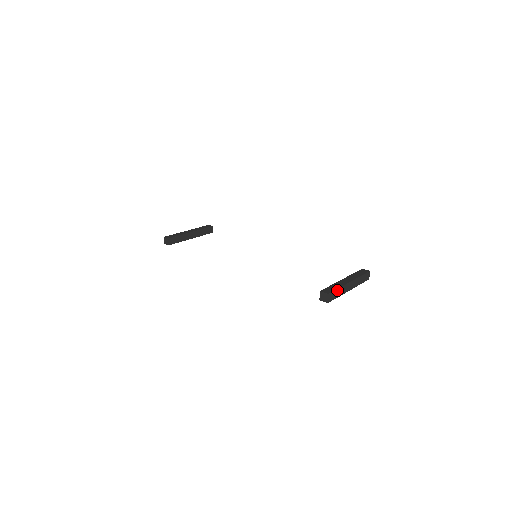
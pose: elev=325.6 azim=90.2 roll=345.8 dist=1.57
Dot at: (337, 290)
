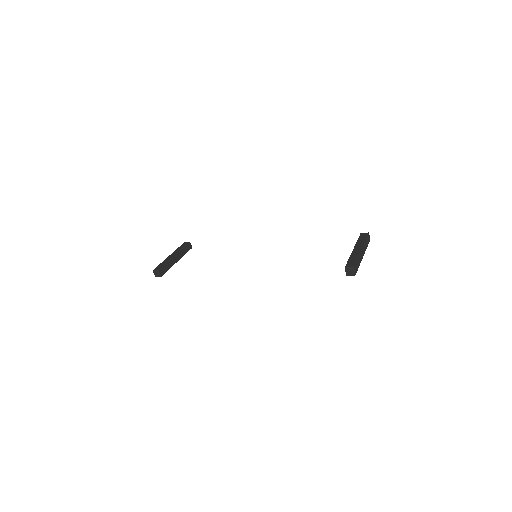
Dot at: (357, 261)
